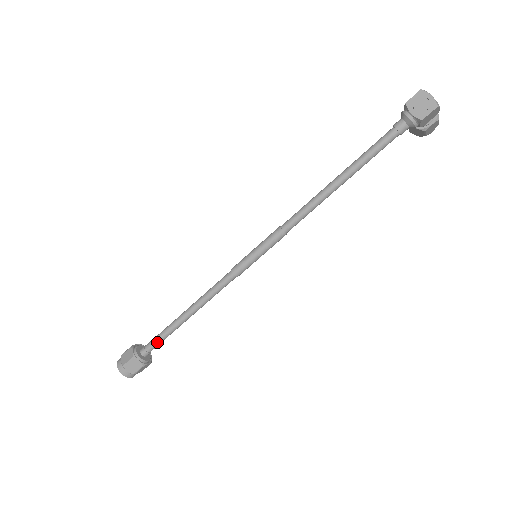
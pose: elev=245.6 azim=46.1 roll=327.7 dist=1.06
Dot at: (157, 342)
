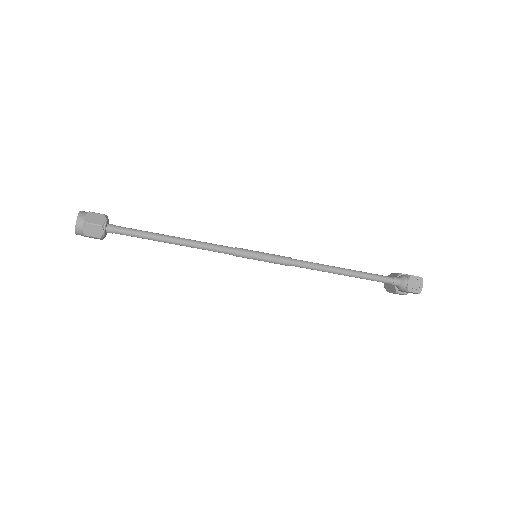
Dot at: (130, 233)
